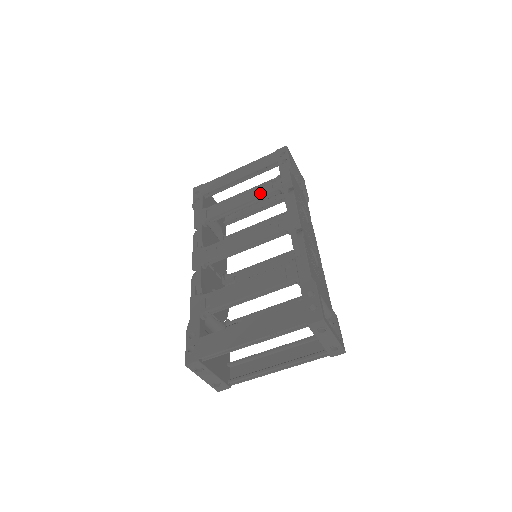
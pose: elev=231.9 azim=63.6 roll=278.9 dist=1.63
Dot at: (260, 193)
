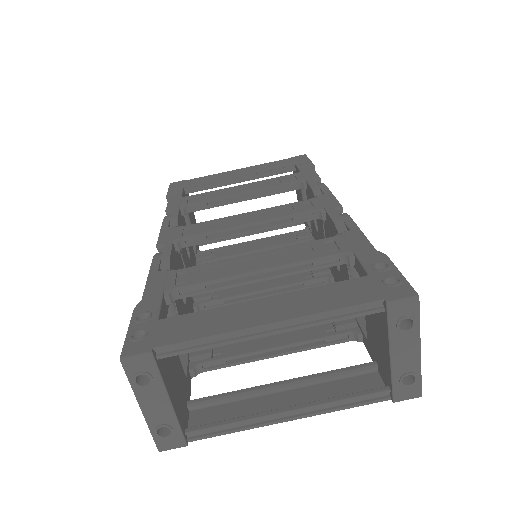
Dot at: (272, 184)
